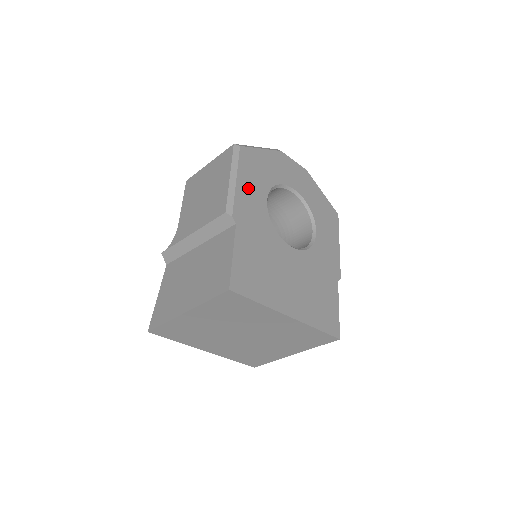
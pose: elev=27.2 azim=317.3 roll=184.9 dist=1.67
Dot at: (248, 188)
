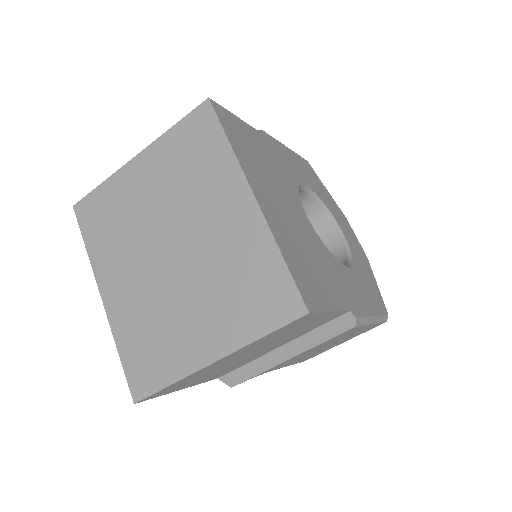
Dot at: (294, 161)
